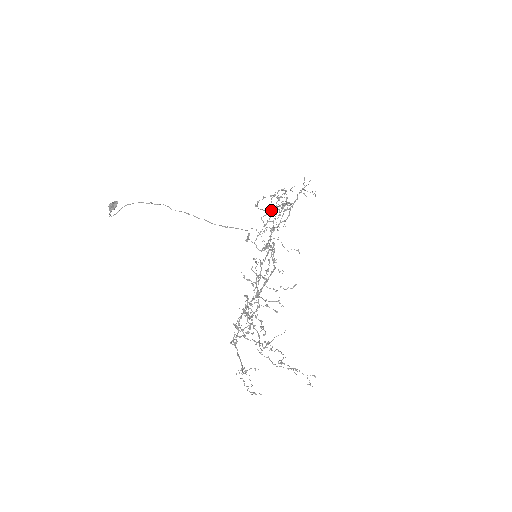
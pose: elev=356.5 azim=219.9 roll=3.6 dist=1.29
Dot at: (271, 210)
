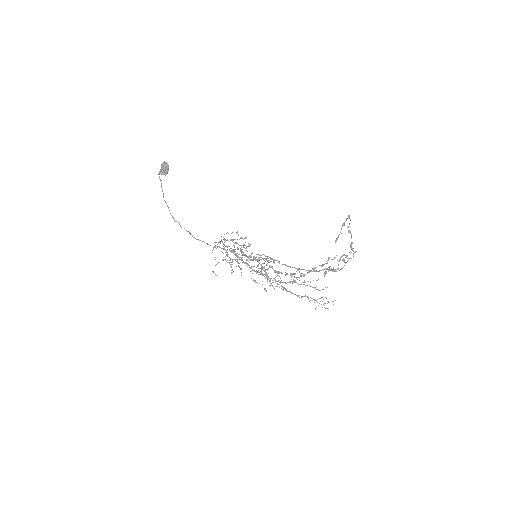
Dot at: (269, 281)
